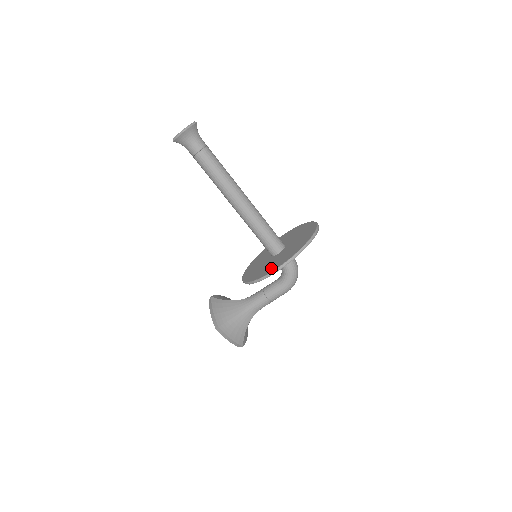
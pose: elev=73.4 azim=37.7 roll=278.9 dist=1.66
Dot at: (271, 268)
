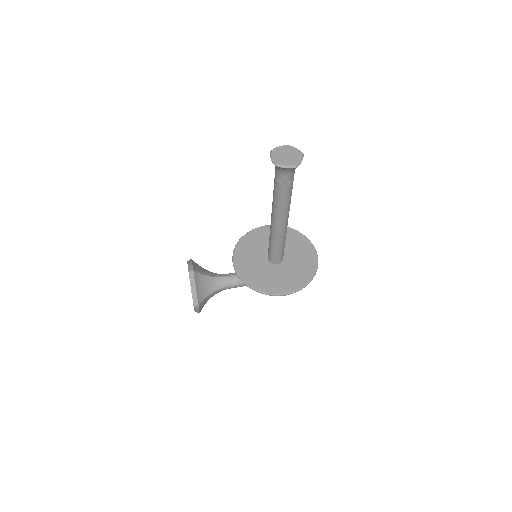
Dot at: (279, 287)
